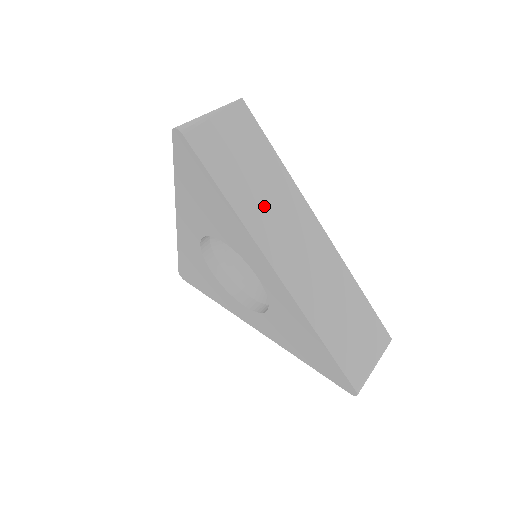
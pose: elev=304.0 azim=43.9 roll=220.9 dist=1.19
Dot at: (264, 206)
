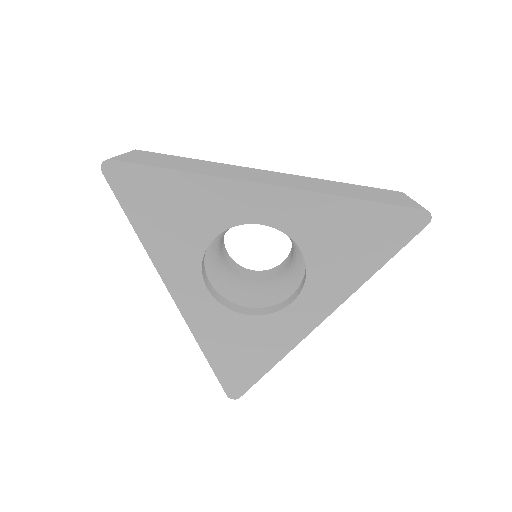
Dot at: (212, 170)
